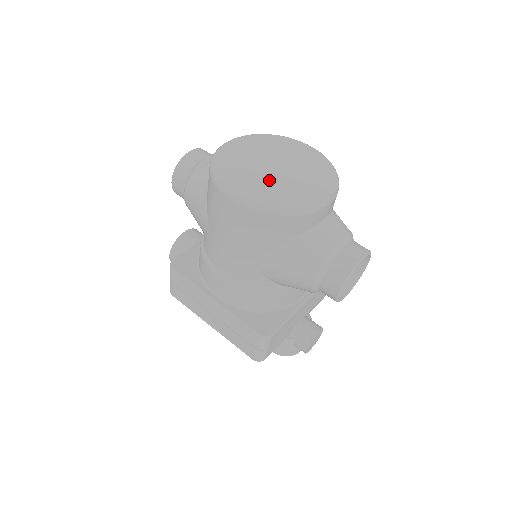
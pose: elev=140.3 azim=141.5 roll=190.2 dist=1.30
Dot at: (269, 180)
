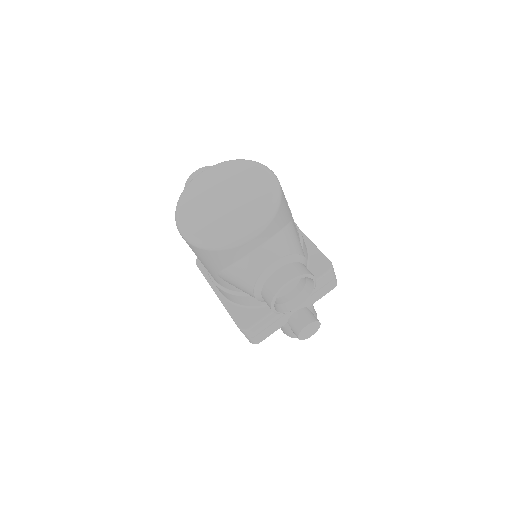
Dot at: (211, 215)
